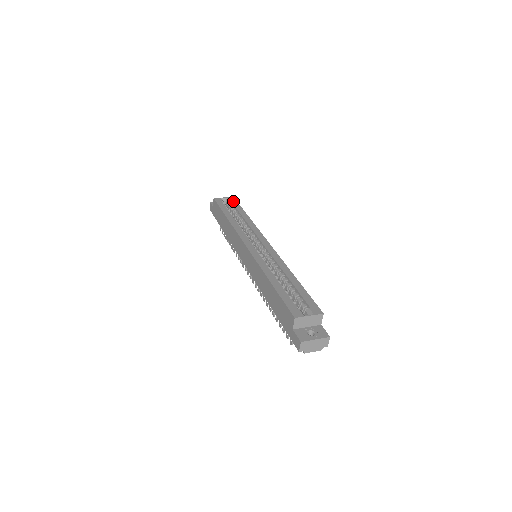
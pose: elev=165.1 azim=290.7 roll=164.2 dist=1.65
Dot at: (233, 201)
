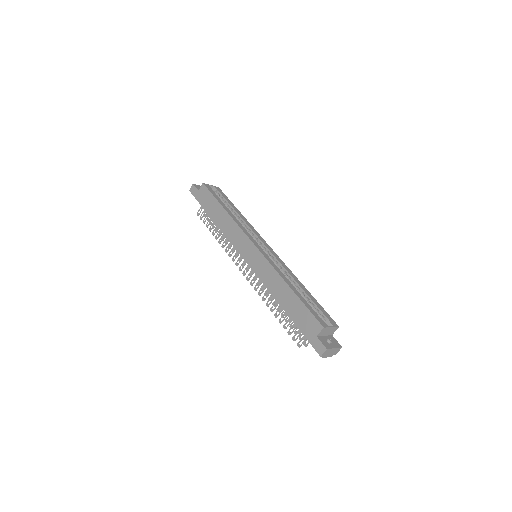
Dot at: (221, 192)
